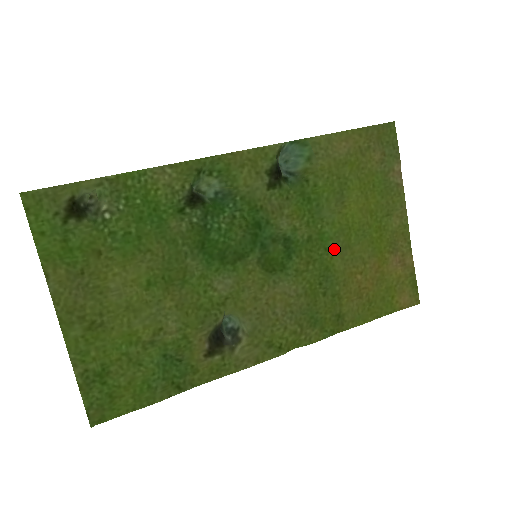
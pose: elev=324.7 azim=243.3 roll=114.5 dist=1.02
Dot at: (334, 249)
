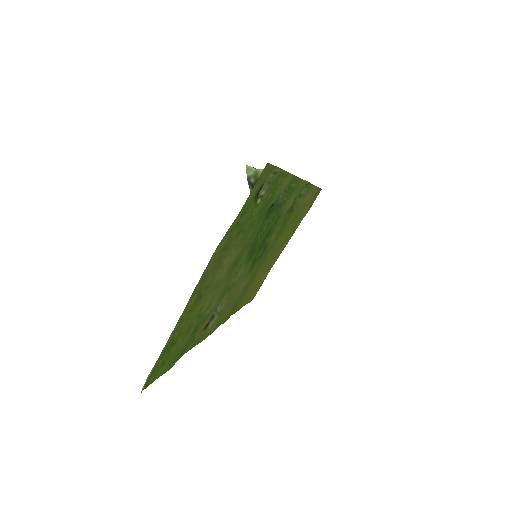
Dot at: (266, 259)
